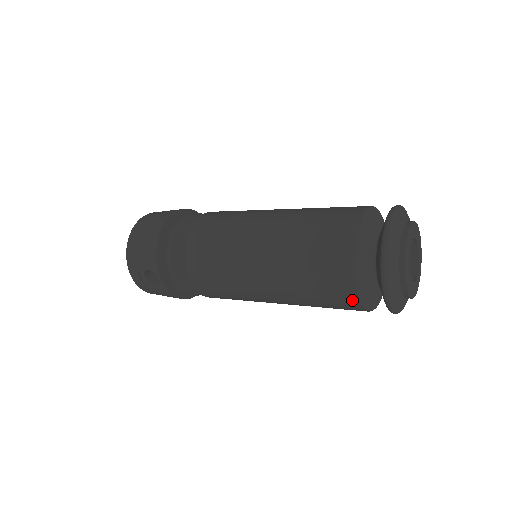
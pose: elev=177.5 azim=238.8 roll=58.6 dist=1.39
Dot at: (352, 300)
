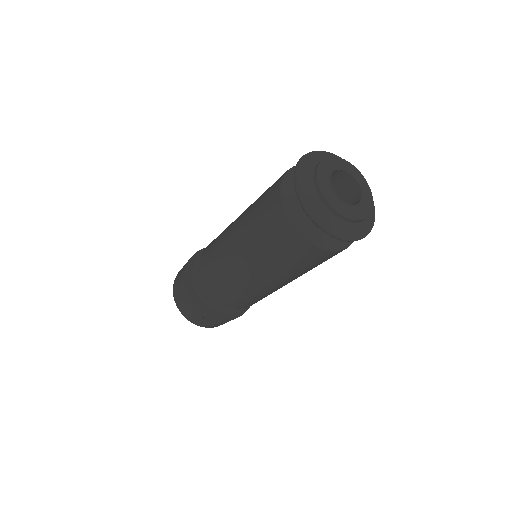
Dot at: (324, 254)
